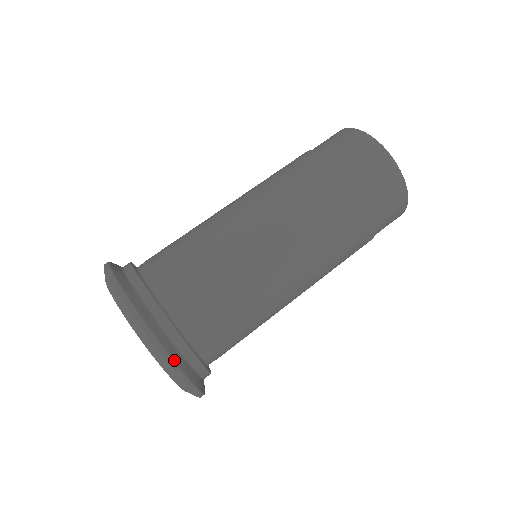
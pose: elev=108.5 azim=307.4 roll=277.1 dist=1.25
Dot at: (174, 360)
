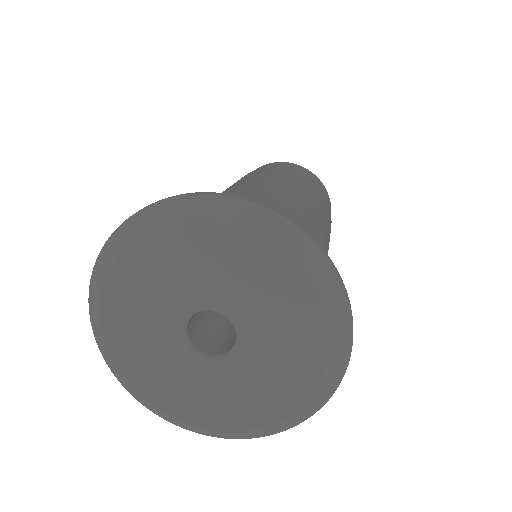
Dot at: (351, 334)
